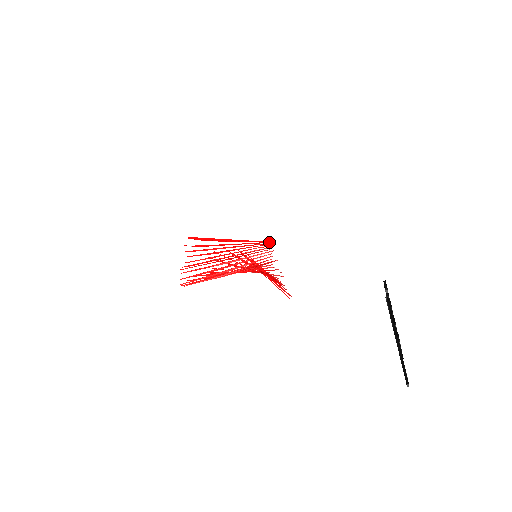
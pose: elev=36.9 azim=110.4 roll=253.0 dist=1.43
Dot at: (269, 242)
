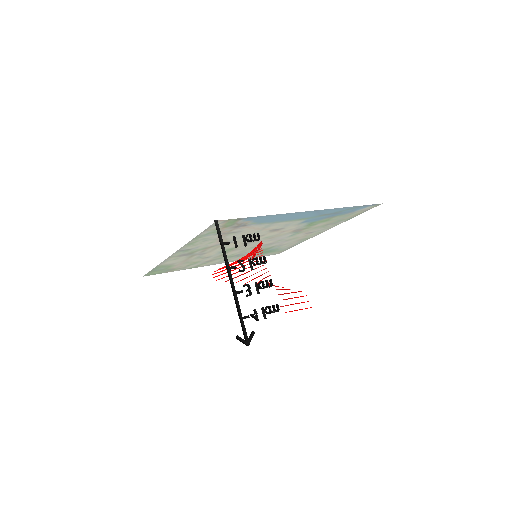
Dot at: (261, 241)
